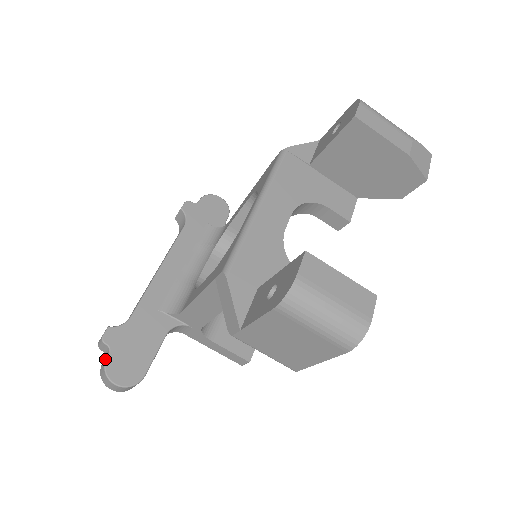
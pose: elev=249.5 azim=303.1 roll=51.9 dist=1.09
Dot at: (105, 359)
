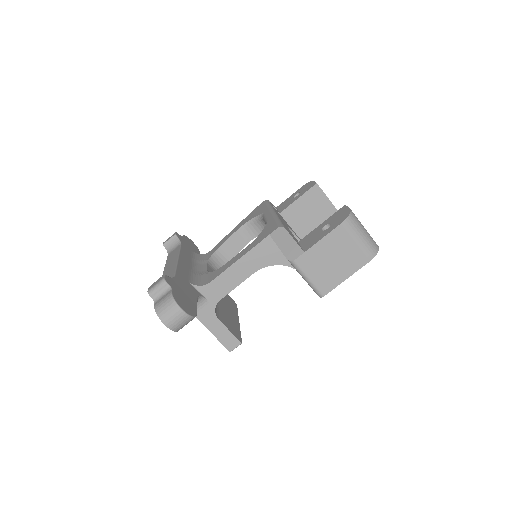
Dot at: (171, 292)
